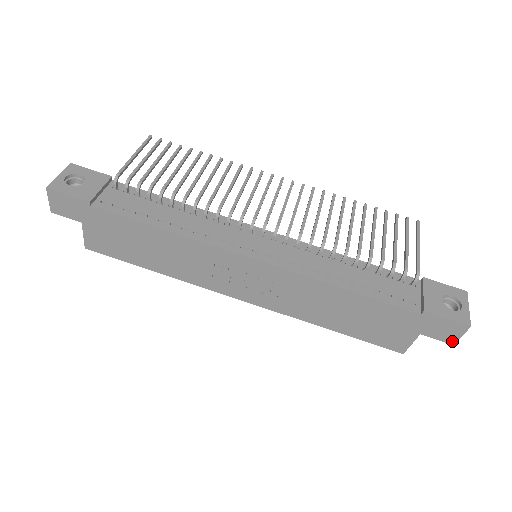
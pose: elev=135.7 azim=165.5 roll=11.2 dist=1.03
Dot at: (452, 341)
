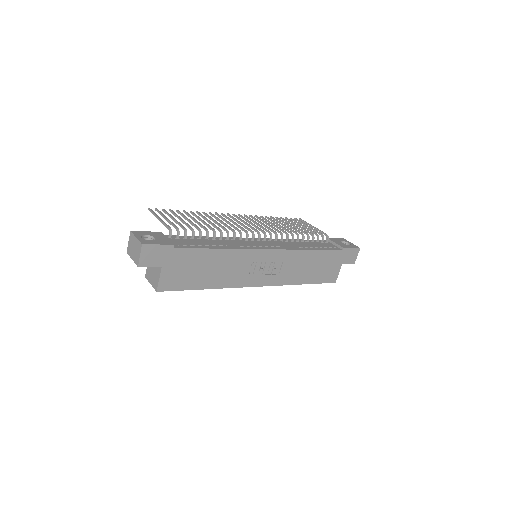
Dot at: (354, 262)
